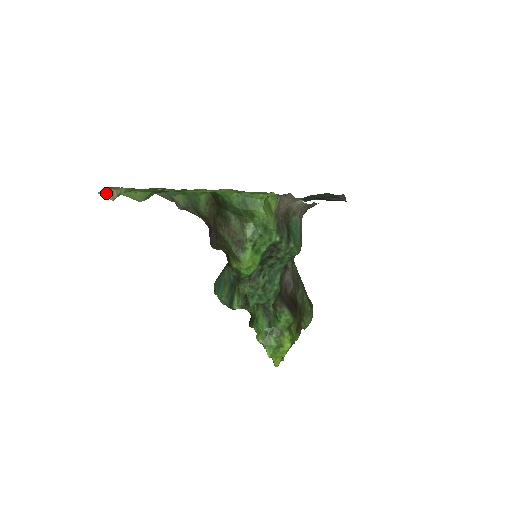
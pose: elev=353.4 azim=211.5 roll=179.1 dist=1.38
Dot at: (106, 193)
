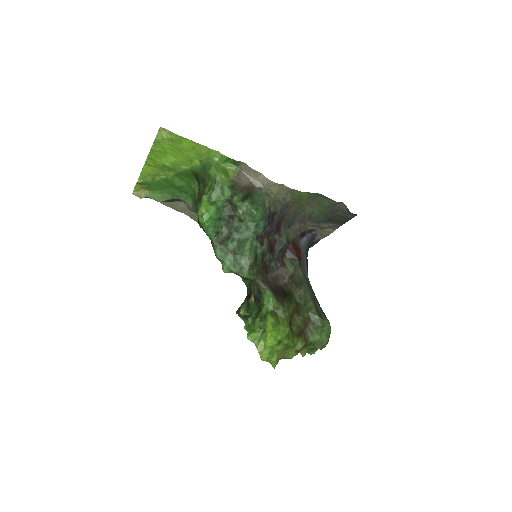
Dot at: (137, 194)
